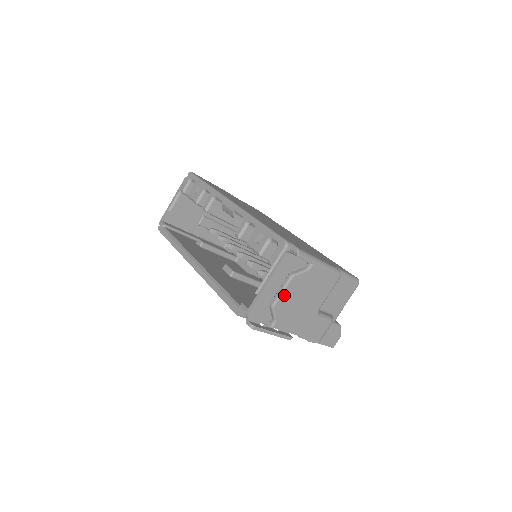
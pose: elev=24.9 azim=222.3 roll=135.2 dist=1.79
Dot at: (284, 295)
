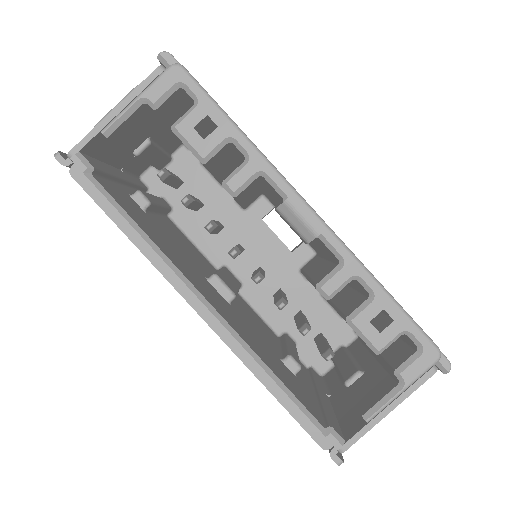
Dot at: occluded
